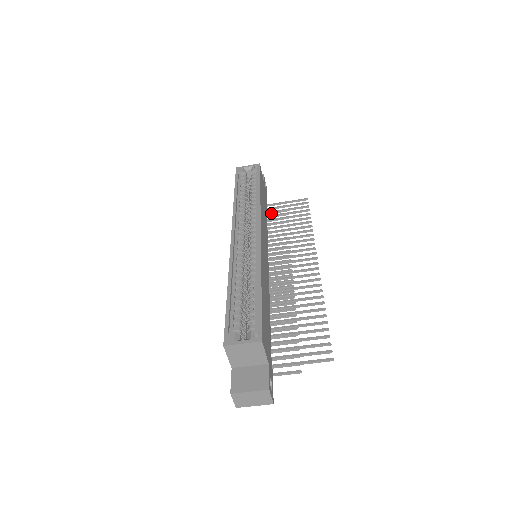
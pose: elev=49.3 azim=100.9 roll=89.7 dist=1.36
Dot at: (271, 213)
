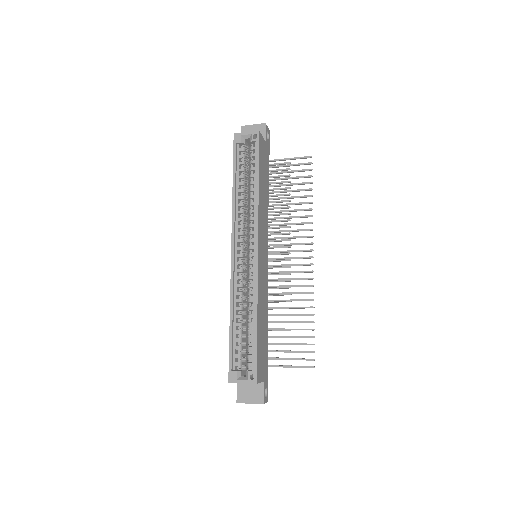
Dot at: (274, 165)
